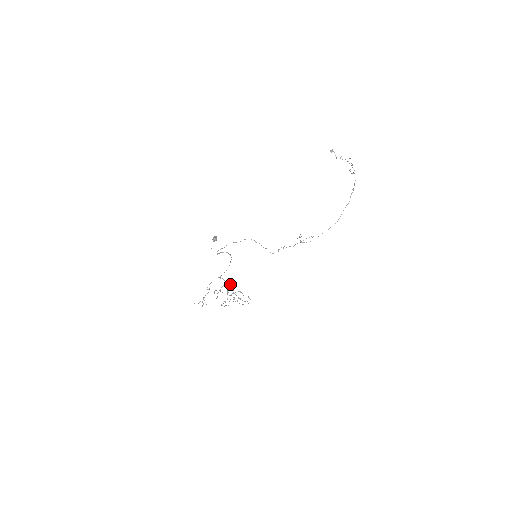
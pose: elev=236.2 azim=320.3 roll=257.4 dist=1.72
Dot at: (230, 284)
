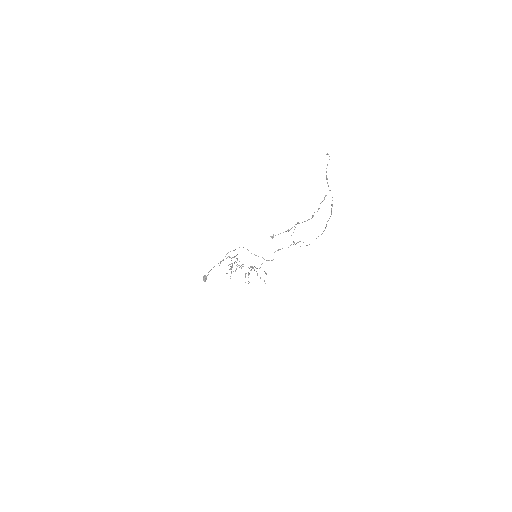
Dot at: occluded
